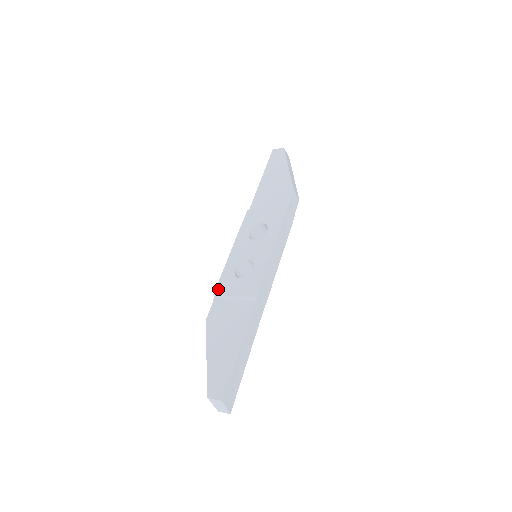
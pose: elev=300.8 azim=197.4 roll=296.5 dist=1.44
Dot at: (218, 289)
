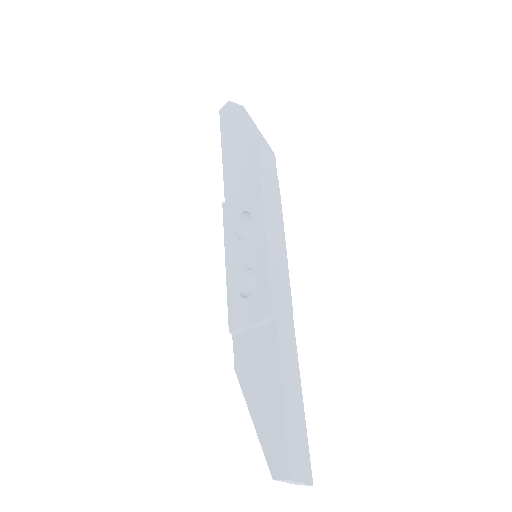
Dot at: (230, 323)
